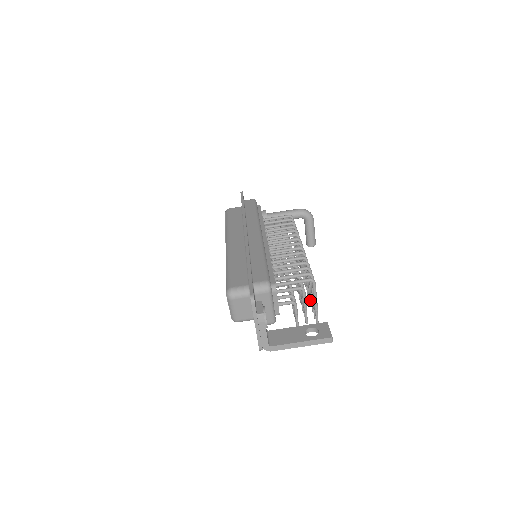
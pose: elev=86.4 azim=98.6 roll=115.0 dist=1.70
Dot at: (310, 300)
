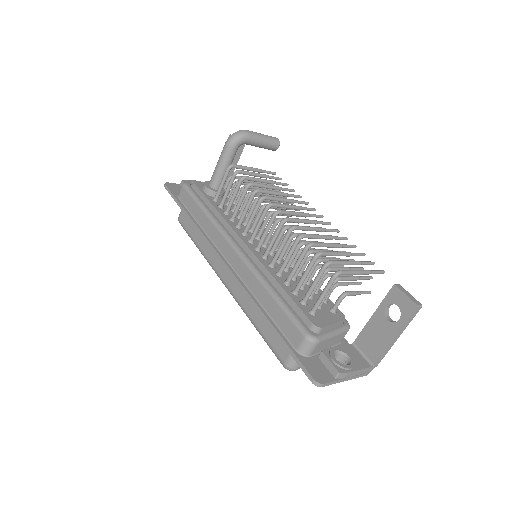
Dot at: occluded
